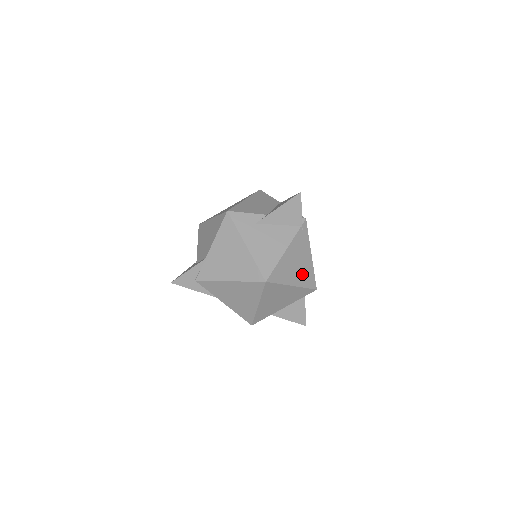
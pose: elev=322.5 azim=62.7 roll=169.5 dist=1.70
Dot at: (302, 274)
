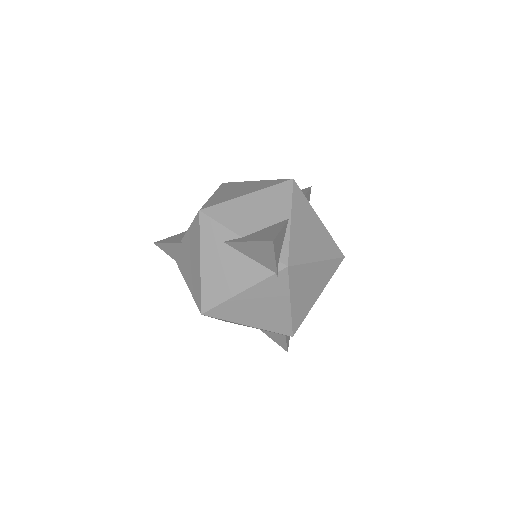
Dot at: (268, 318)
